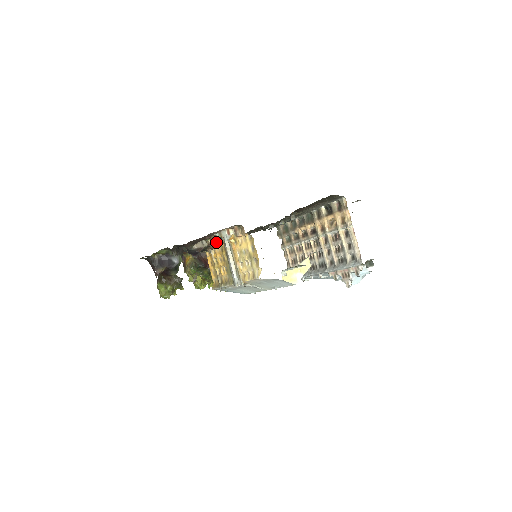
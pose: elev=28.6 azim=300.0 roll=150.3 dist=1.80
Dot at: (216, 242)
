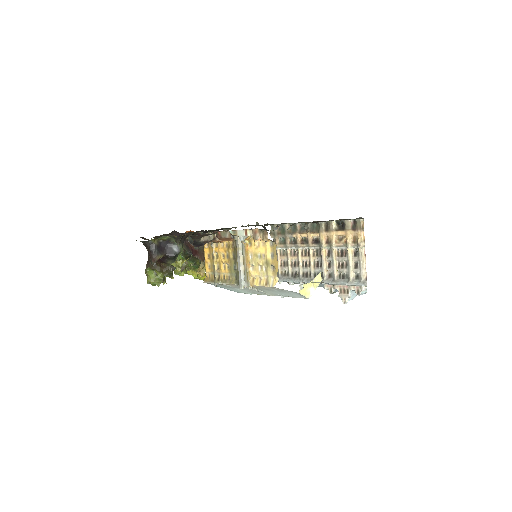
Dot at: (225, 238)
